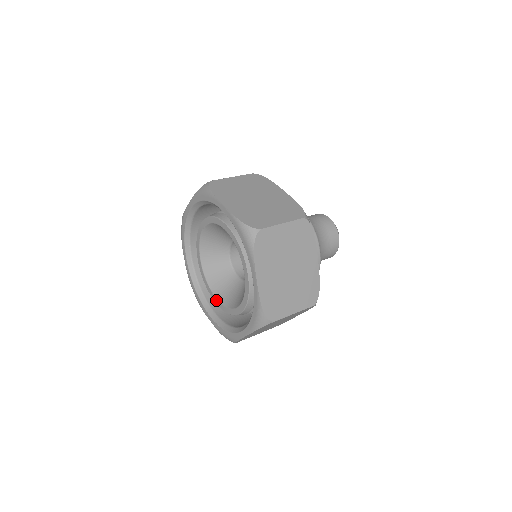
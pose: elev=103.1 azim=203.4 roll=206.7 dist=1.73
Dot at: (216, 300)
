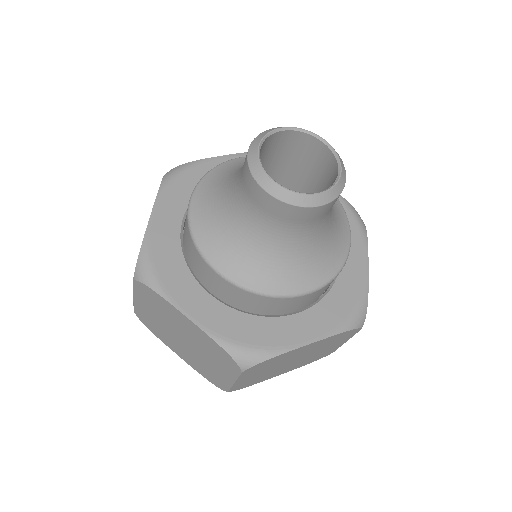
Dot at: occluded
